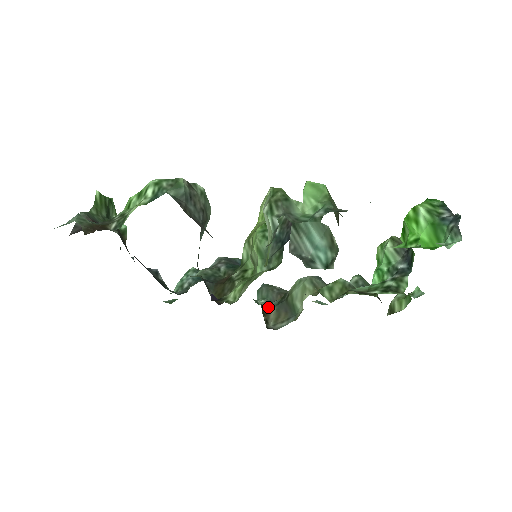
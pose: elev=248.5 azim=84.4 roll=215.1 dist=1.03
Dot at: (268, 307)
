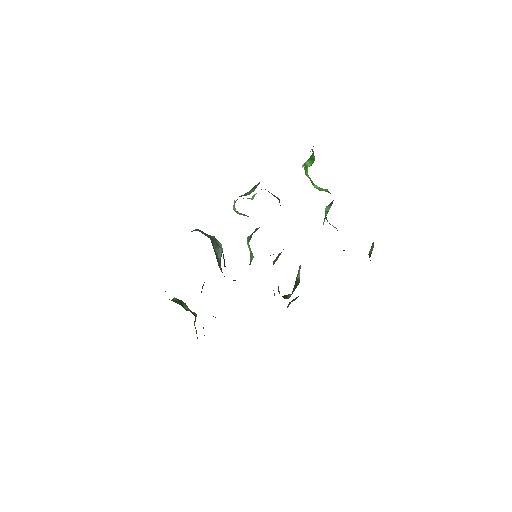
Dot at: (287, 295)
